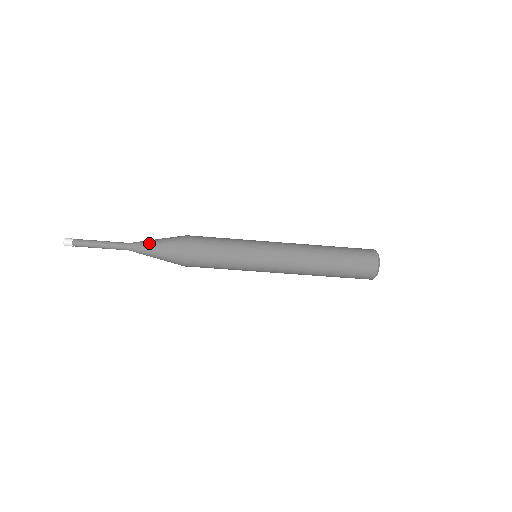
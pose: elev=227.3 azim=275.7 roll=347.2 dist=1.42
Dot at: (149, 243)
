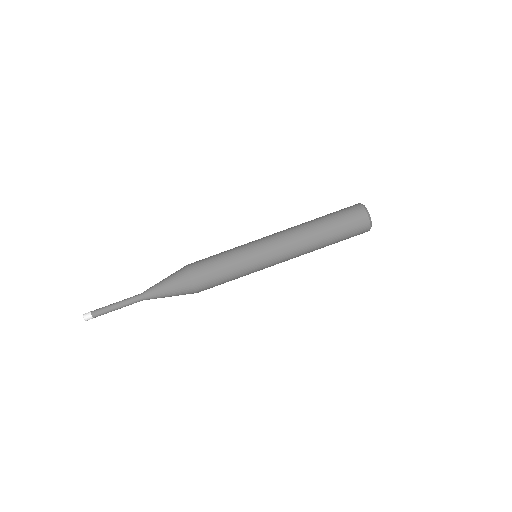
Dot at: (157, 283)
